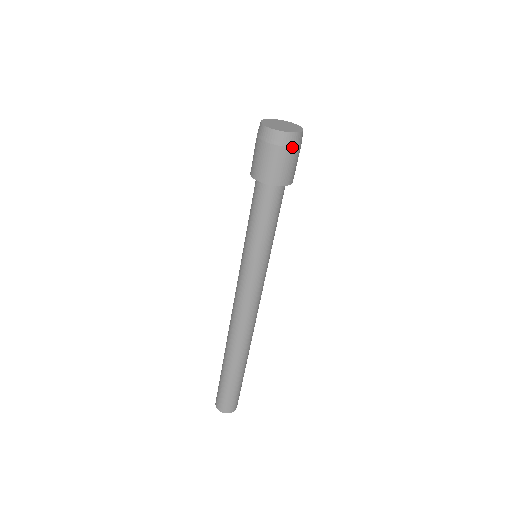
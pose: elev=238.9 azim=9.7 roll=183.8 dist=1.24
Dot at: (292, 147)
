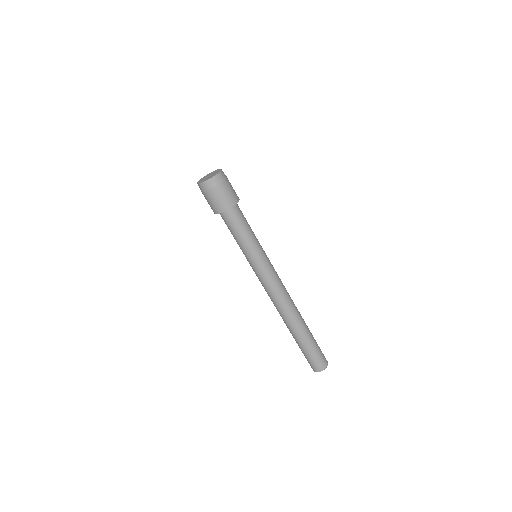
Dot at: (217, 185)
